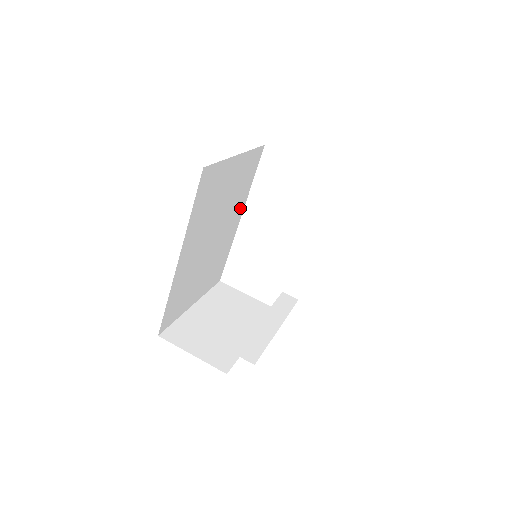
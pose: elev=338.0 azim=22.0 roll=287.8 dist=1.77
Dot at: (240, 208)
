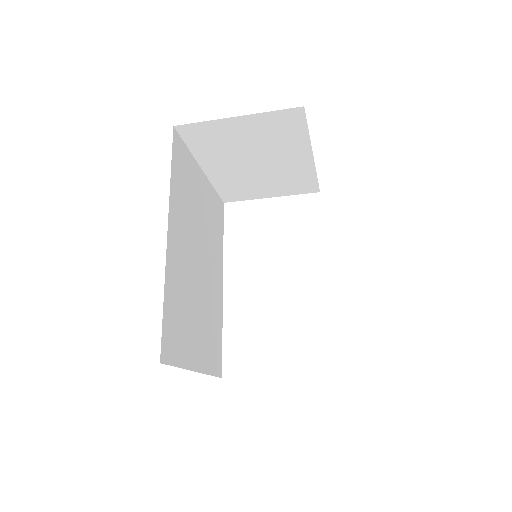
Dot at: (219, 265)
